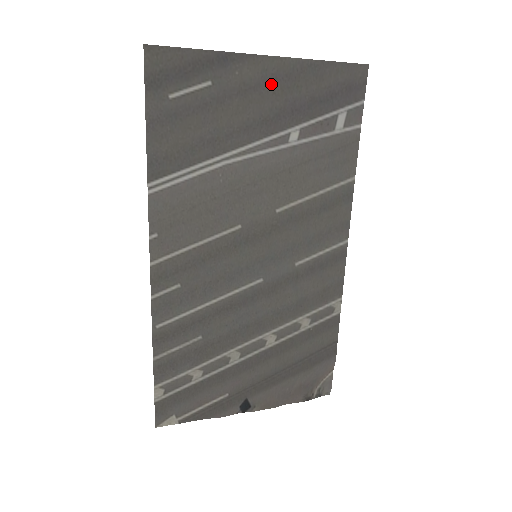
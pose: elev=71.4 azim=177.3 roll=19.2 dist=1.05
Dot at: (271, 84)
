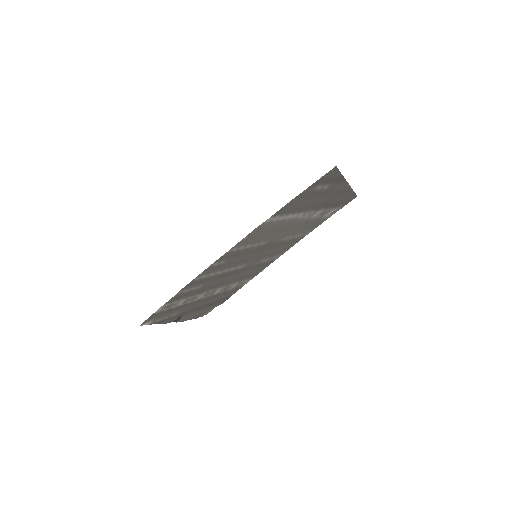
Dot at: (337, 193)
